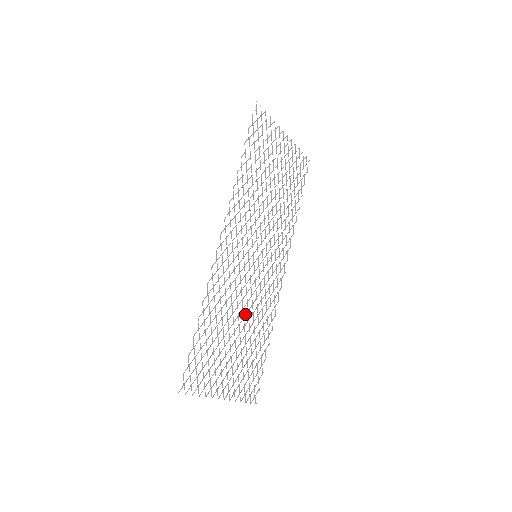
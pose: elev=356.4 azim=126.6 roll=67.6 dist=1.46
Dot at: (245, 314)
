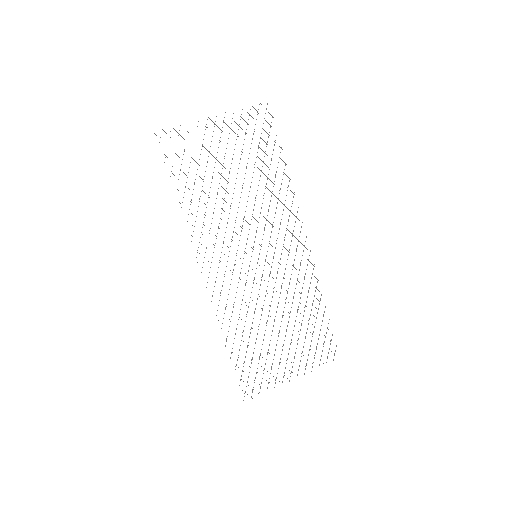
Dot at: (277, 307)
